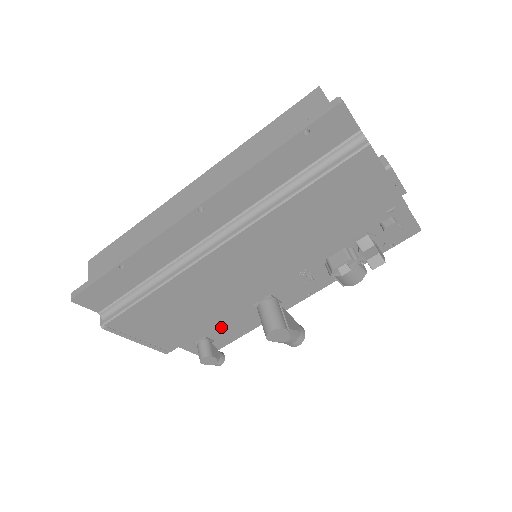
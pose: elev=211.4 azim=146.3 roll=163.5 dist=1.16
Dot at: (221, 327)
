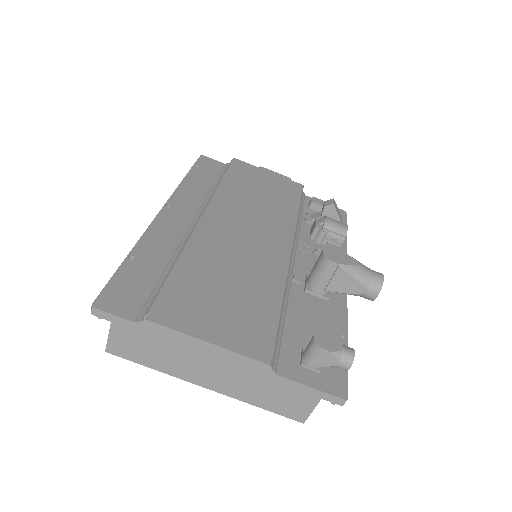
Dot at: (306, 331)
